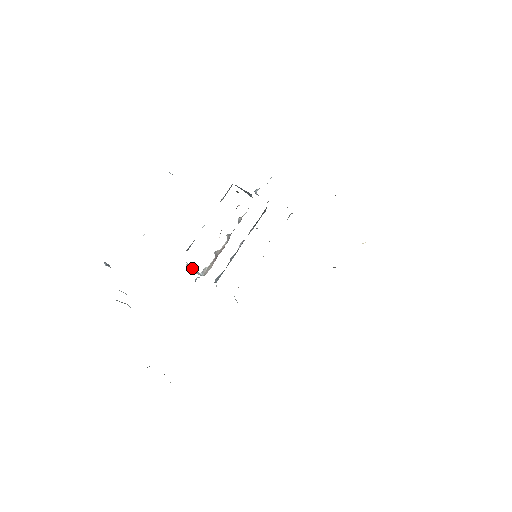
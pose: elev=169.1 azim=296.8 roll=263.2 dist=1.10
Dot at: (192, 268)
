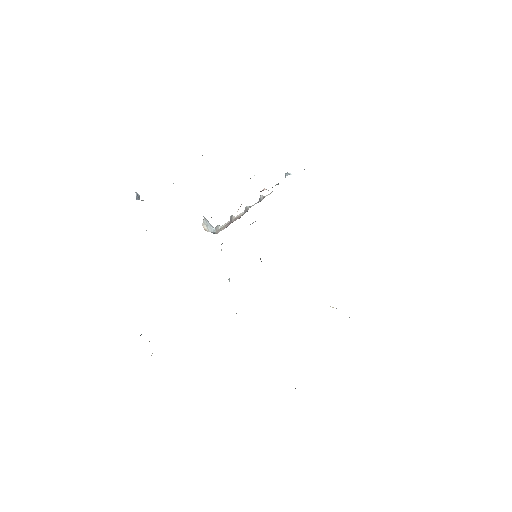
Dot at: (208, 222)
